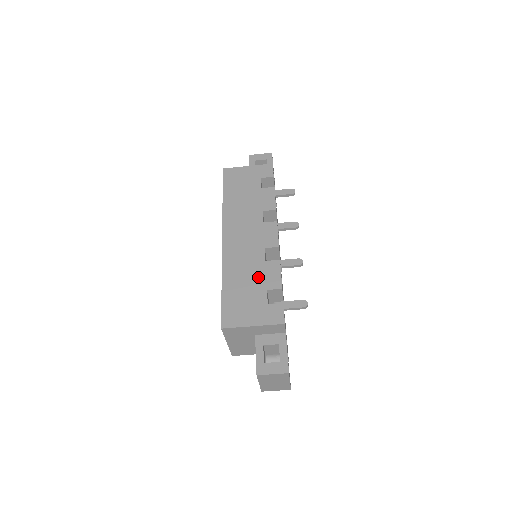
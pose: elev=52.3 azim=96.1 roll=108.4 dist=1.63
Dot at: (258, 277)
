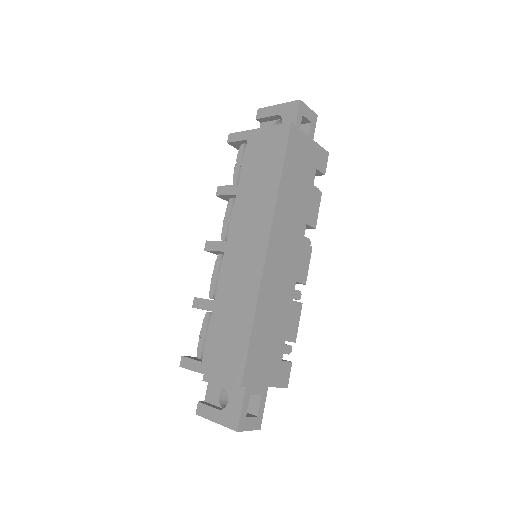
Dot at: (283, 321)
